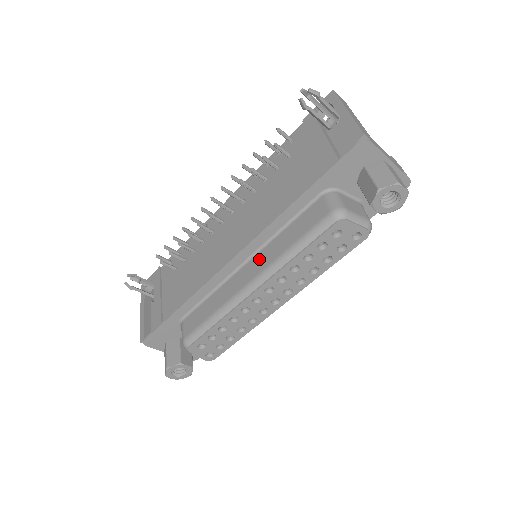
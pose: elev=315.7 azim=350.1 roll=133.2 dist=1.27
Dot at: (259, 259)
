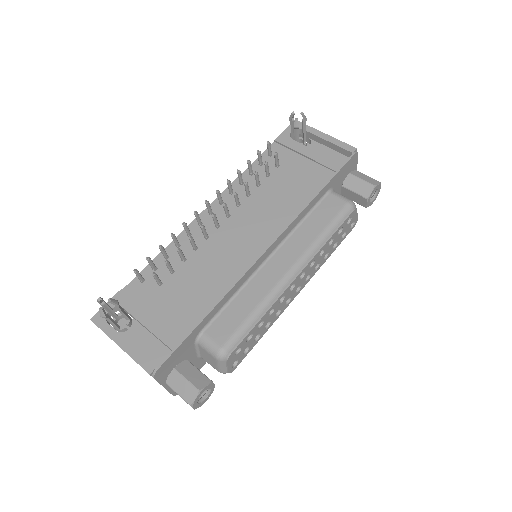
Dot at: (288, 249)
